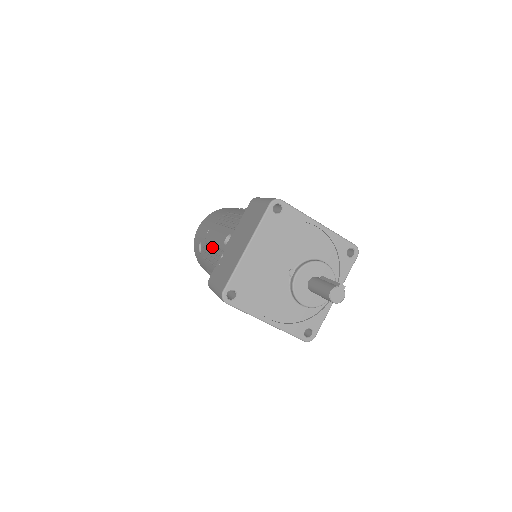
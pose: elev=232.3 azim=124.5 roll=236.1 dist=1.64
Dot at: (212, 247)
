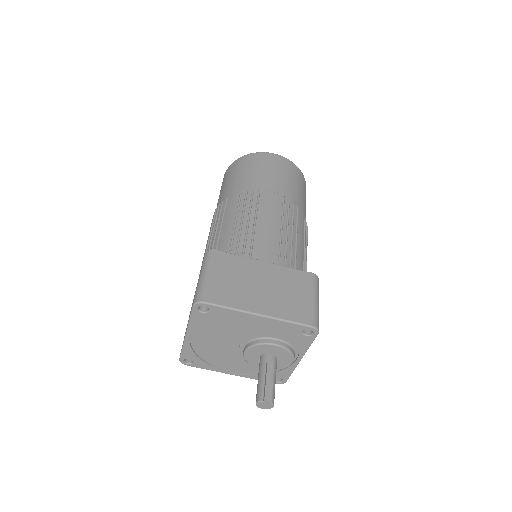
Dot at: occluded
